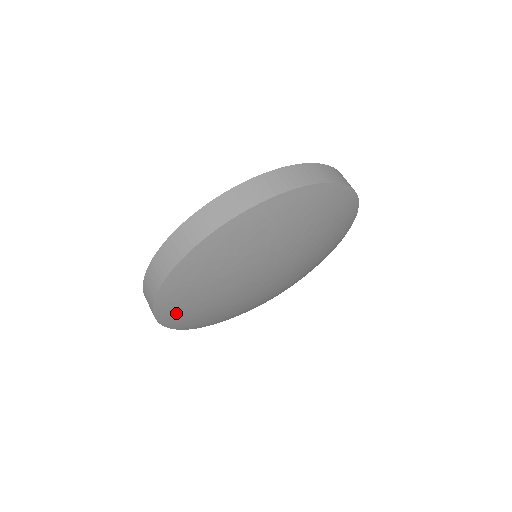
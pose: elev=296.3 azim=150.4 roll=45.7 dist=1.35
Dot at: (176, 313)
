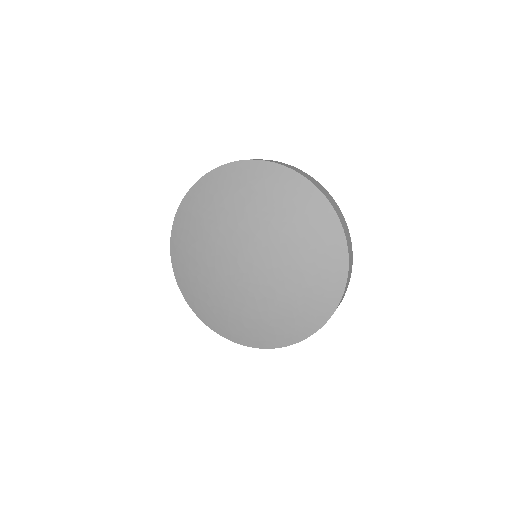
Dot at: (210, 315)
